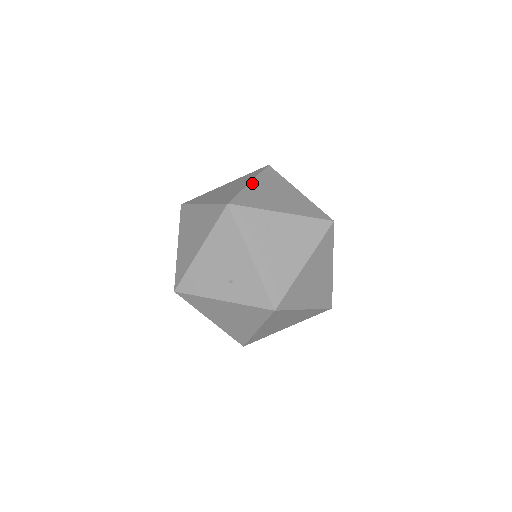
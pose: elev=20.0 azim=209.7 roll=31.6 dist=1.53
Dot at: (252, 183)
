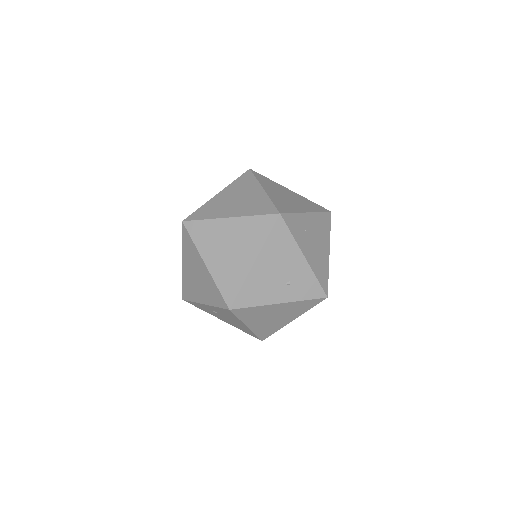
Dot at: (265, 189)
